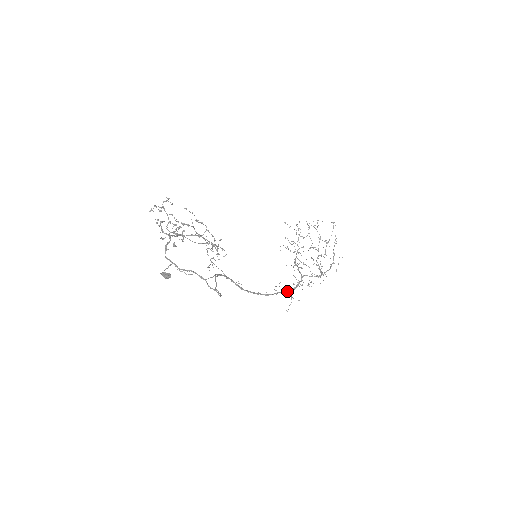
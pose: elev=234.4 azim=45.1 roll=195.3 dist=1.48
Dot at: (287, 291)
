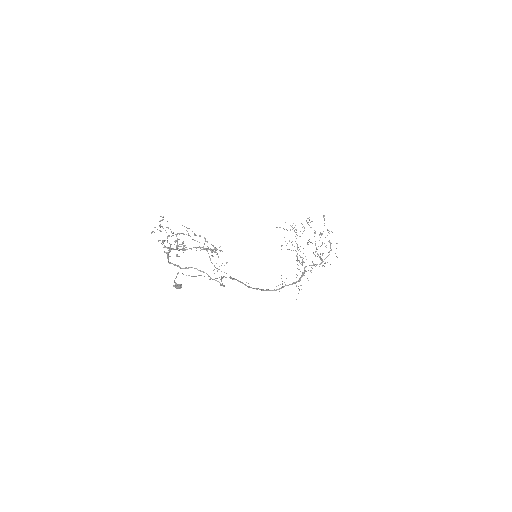
Dot at: occluded
